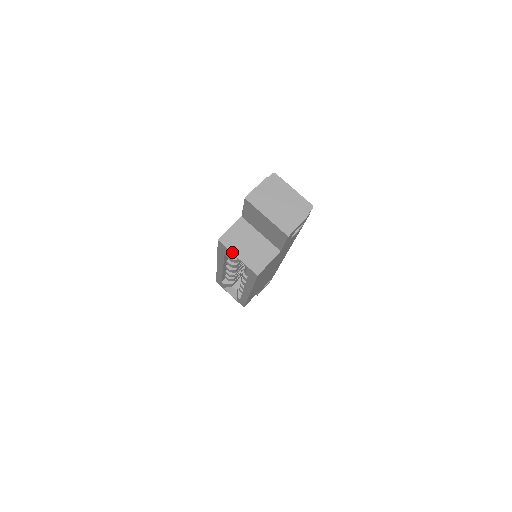
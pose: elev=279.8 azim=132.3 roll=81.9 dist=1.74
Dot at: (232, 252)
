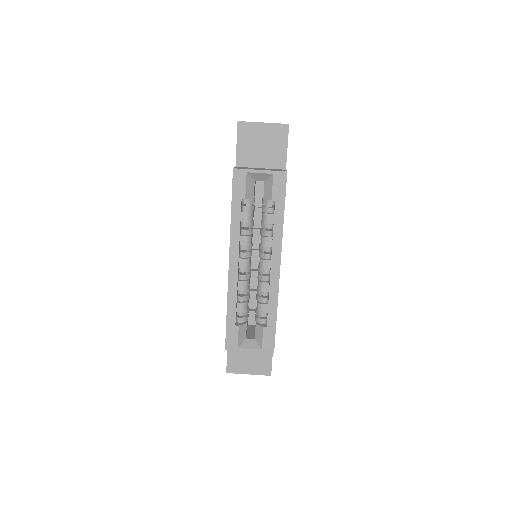
Dot at: (252, 169)
